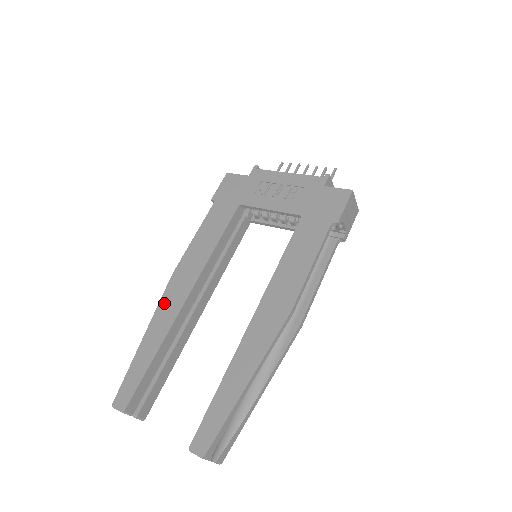
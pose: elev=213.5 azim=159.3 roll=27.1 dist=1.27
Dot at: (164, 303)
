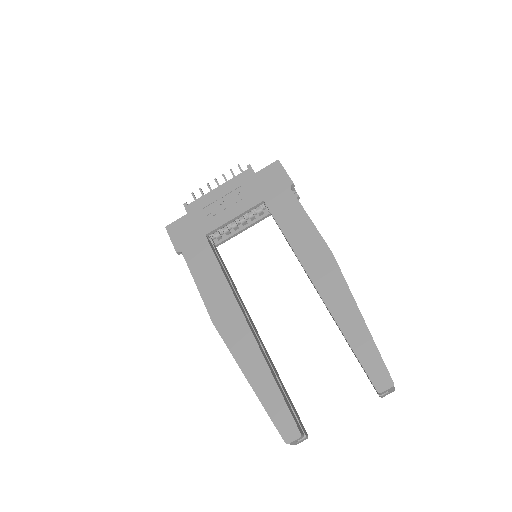
Dot at: (233, 344)
